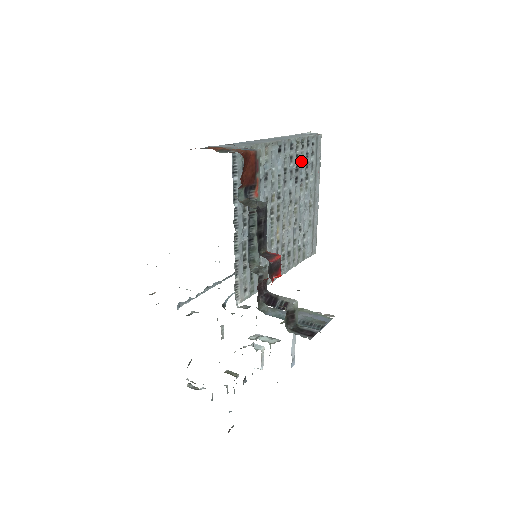
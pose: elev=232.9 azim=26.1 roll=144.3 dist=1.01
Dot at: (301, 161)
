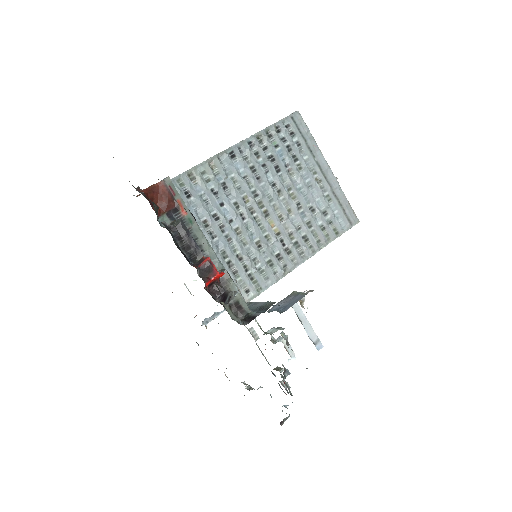
Dot at: (276, 149)
